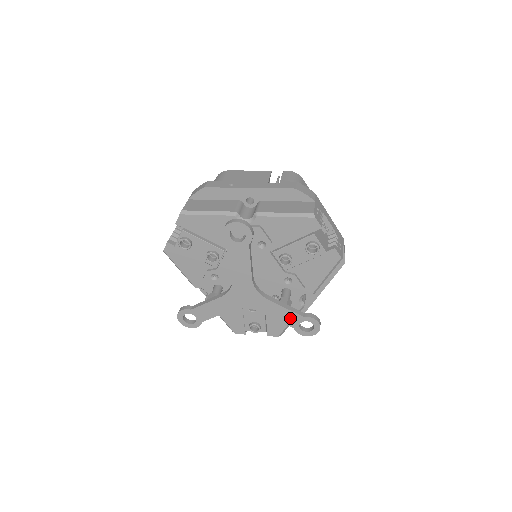
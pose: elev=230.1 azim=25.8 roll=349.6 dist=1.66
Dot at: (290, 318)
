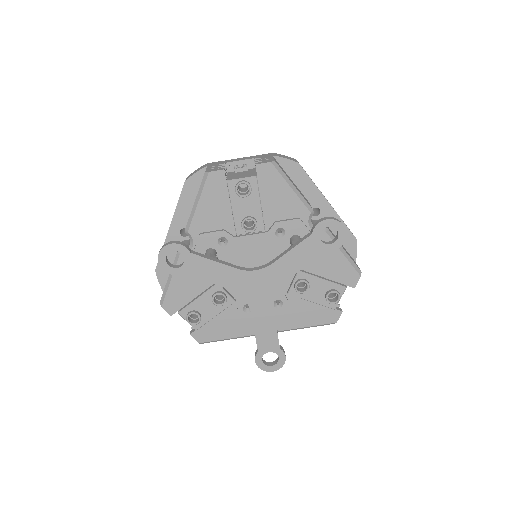
Dot at: (268, 340)
